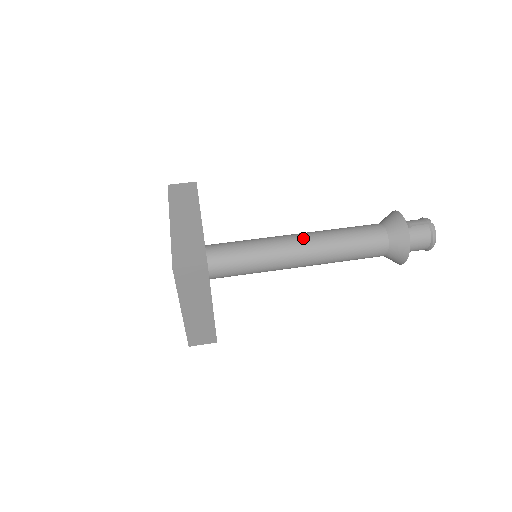
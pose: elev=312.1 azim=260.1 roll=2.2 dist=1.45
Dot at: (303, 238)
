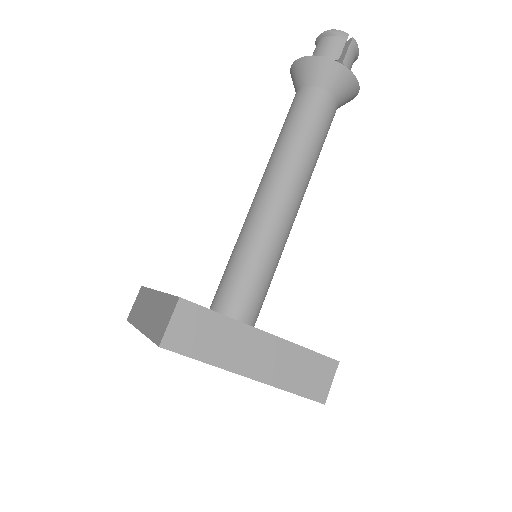
Dot at: (291, 195)
